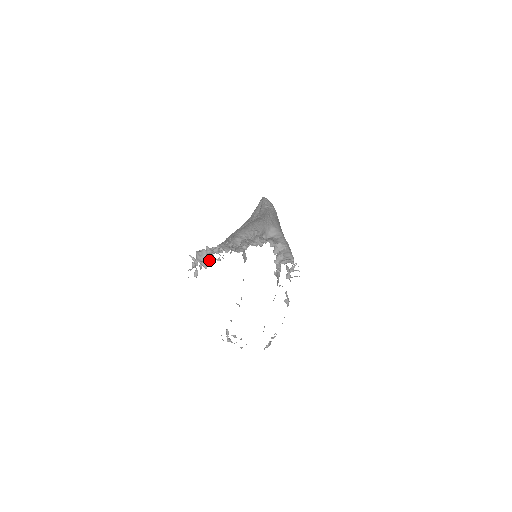
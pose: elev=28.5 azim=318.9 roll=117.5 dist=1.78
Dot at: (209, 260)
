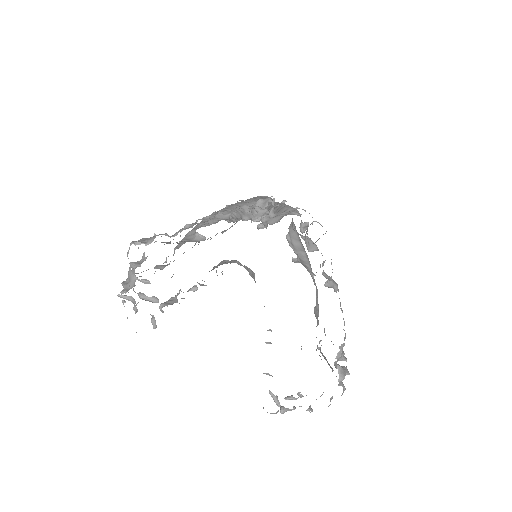
Dot at: (144, 282)
